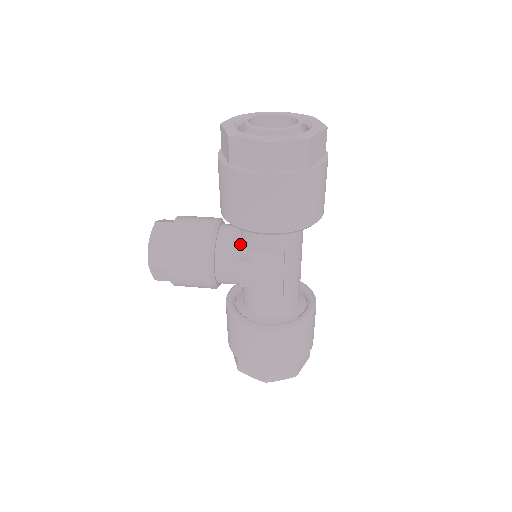
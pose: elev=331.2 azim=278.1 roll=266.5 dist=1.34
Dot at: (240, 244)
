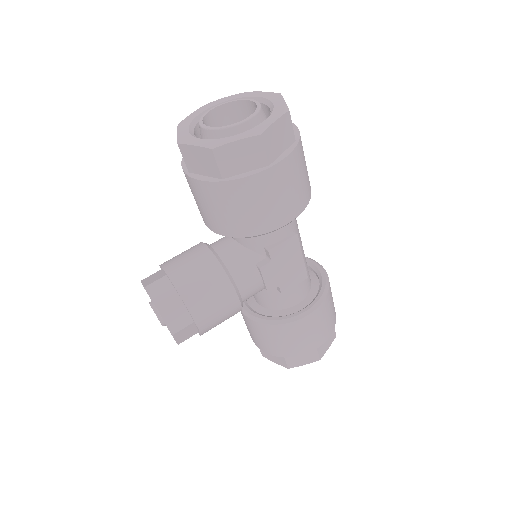
Dot at: (248, 253)
